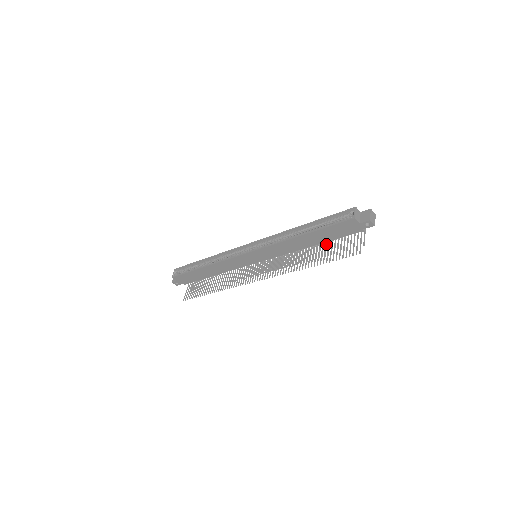
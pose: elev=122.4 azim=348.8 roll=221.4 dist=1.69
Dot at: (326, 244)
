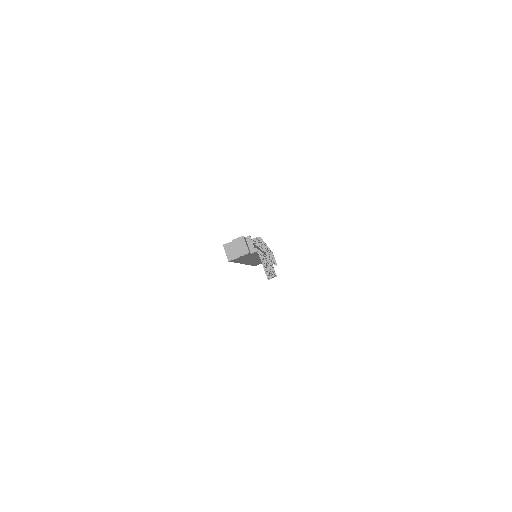
Dot at: occluded
